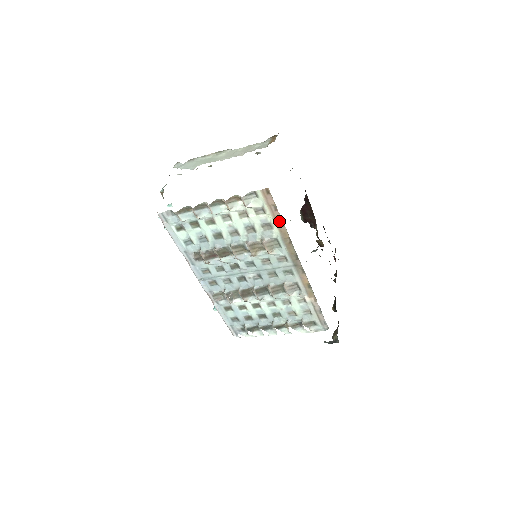
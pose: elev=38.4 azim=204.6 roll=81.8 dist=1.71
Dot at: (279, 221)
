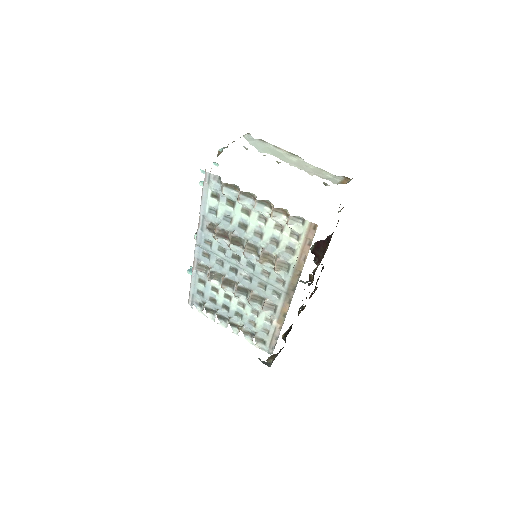
Dot at: (304, 254)
